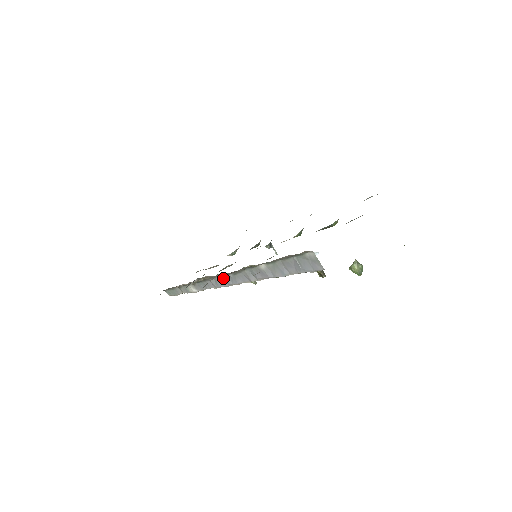
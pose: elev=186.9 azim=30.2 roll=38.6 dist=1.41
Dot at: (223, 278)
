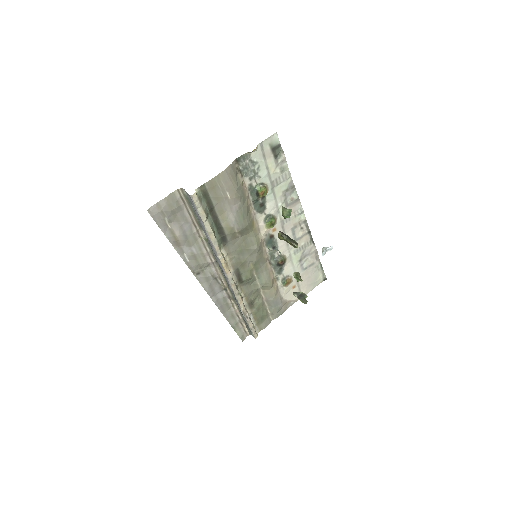
Dot at: occluded
